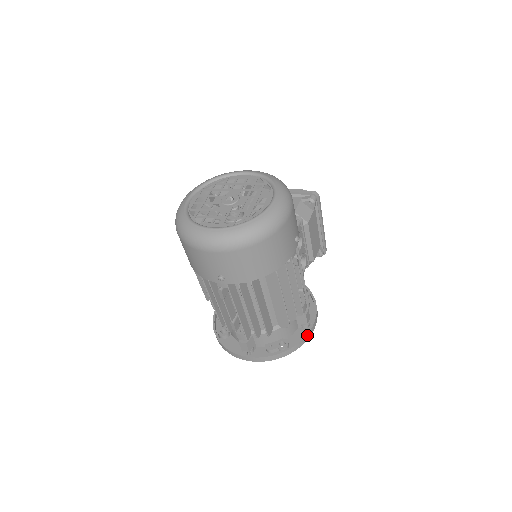
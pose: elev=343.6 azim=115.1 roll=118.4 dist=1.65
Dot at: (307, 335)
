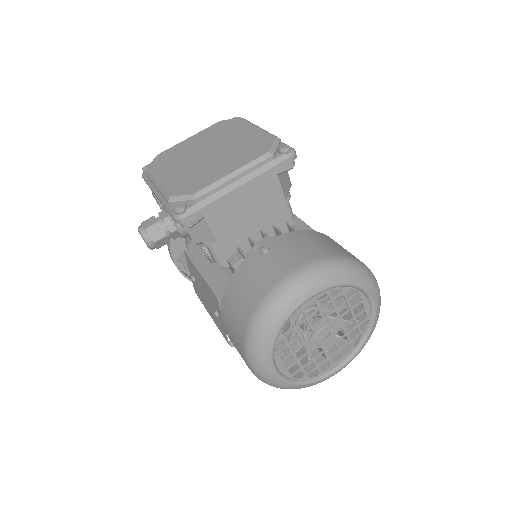
Dot at: occluded
